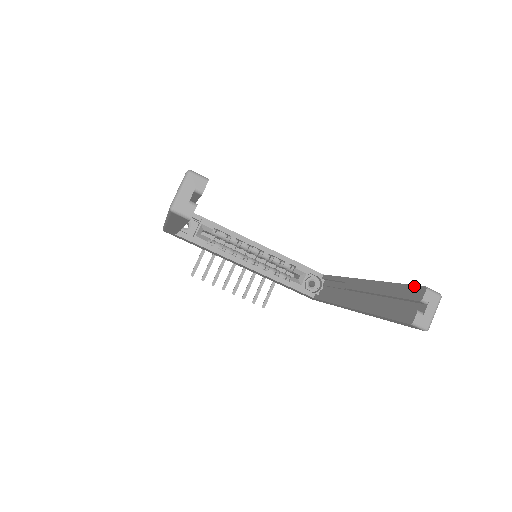
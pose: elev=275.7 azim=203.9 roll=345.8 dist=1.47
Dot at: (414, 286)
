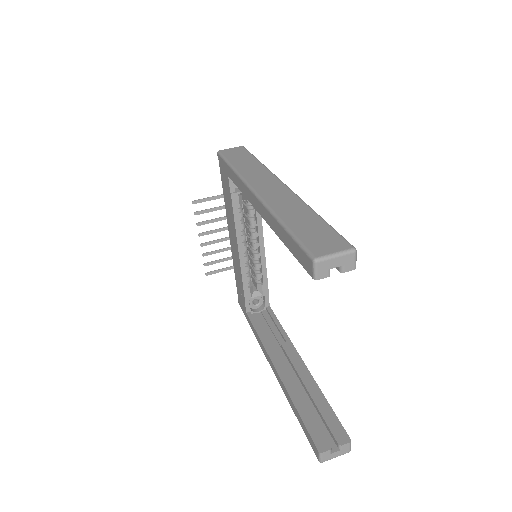
Dot at: (342, 427)
